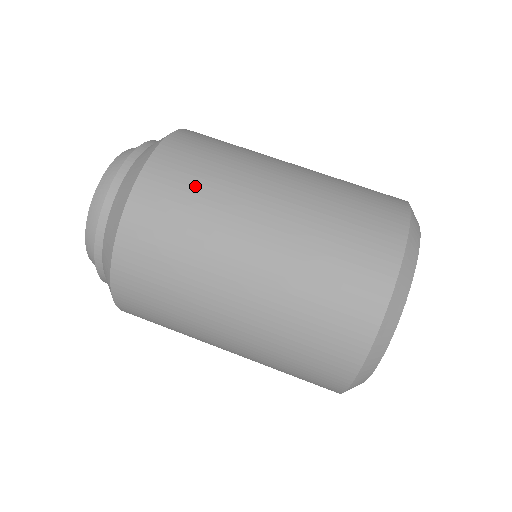
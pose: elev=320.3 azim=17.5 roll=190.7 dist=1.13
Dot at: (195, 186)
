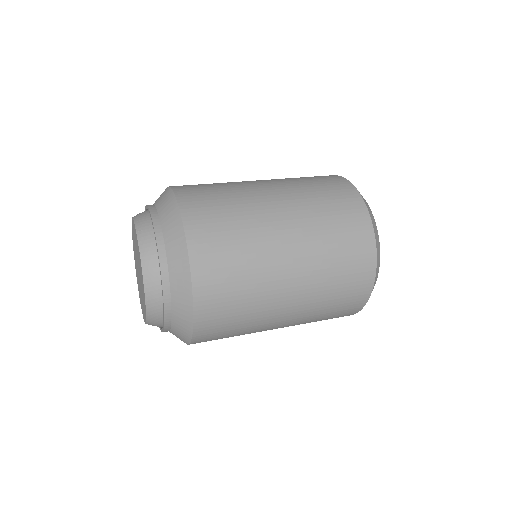
Dot at: (235, 269)
